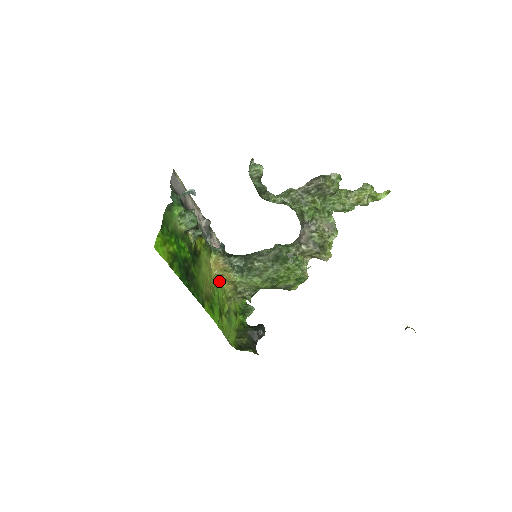
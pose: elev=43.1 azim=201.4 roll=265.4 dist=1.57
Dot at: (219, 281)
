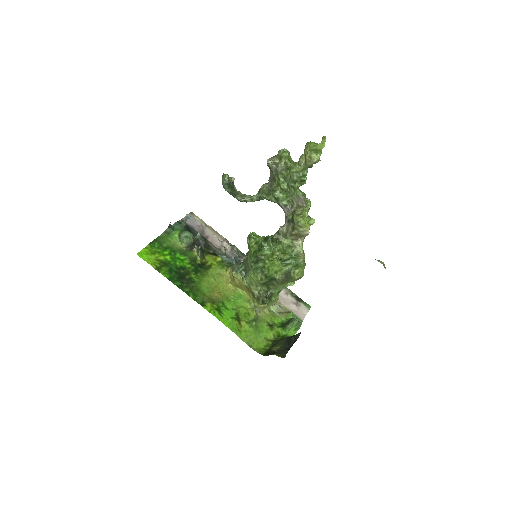
Dot at: (241, 292)
